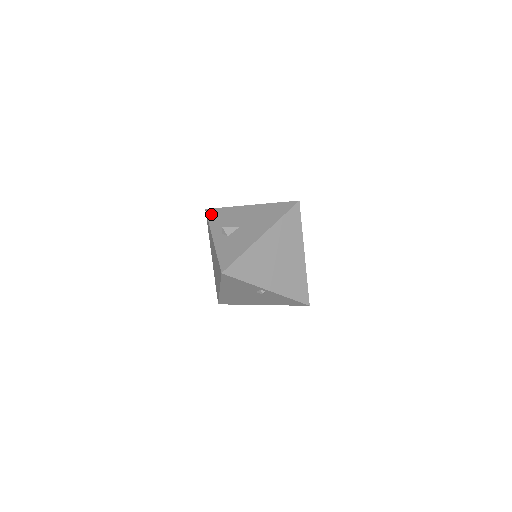
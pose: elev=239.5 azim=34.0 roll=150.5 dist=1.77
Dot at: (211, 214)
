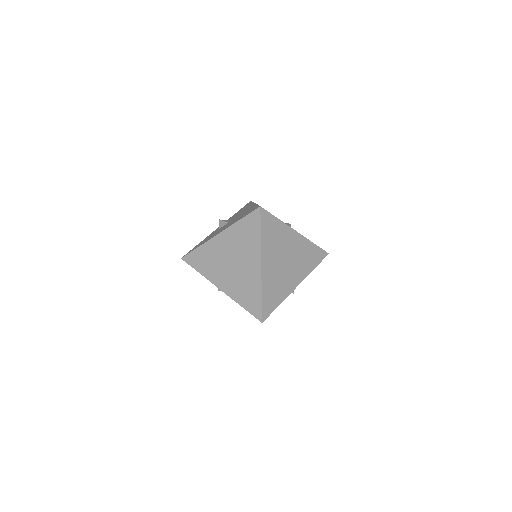
Dot at: (244, 206)
